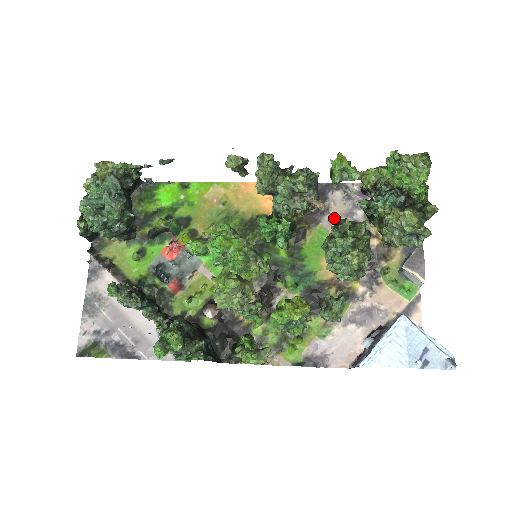
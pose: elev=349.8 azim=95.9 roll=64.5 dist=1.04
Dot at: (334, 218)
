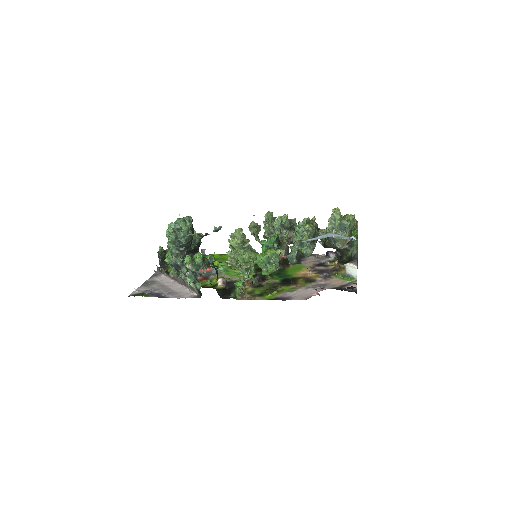
Dot at: (308, 262)
